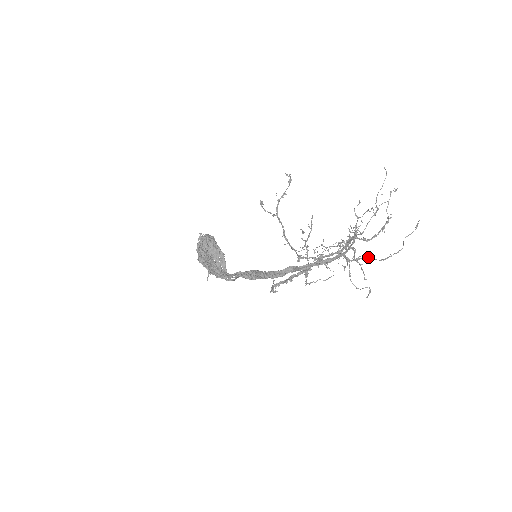
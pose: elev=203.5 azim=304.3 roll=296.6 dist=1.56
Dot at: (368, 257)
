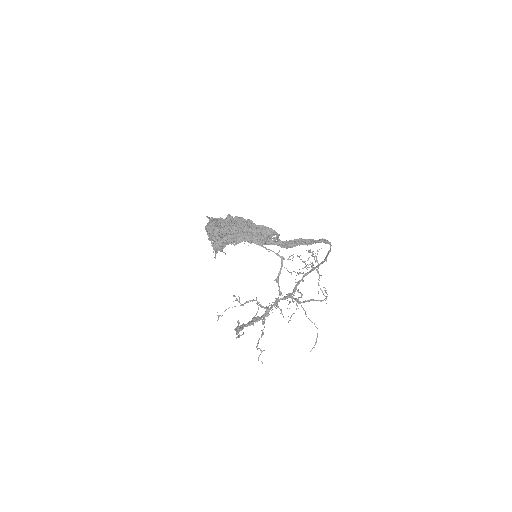
Dot at: (312, 300)
